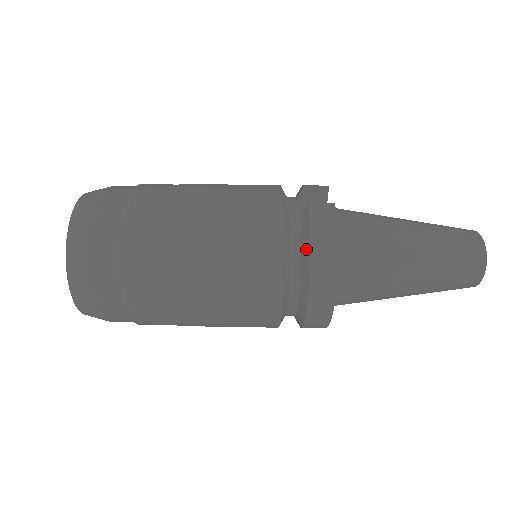
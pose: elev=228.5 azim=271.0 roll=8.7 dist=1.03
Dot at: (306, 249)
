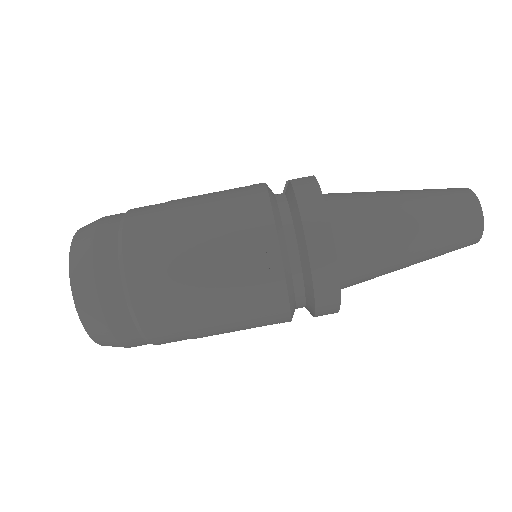
Dot at: (295, 210)
